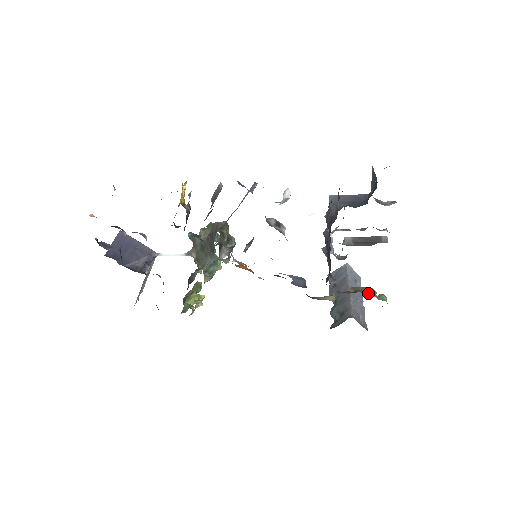
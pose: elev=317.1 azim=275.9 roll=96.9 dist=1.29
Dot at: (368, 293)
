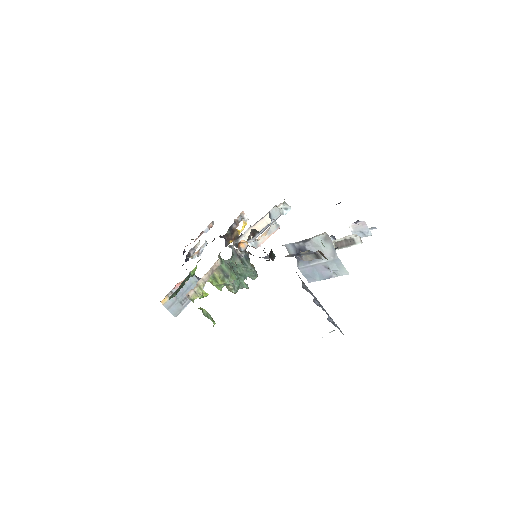
Dot at: occluded
